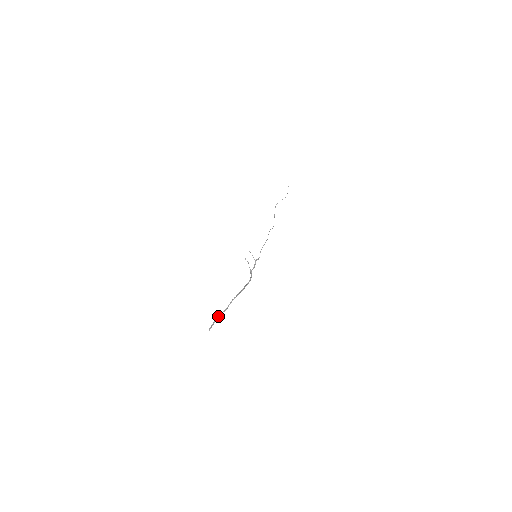
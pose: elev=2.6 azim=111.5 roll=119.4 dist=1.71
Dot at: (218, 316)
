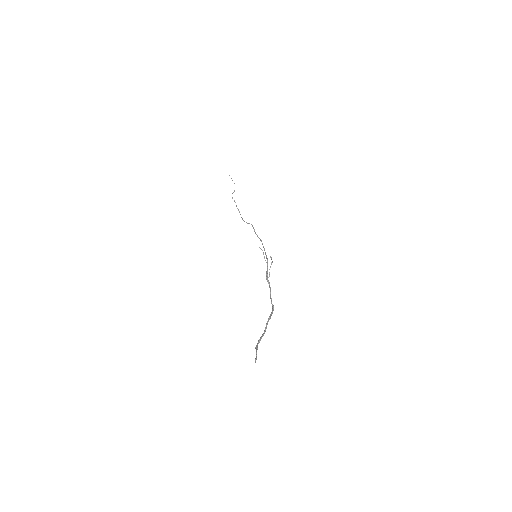
Dot at: (260, 339)
